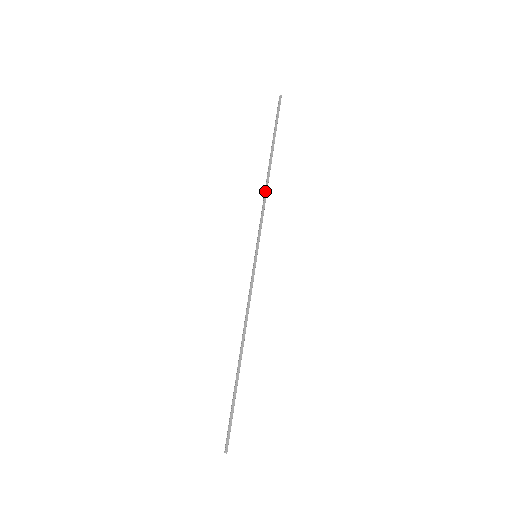
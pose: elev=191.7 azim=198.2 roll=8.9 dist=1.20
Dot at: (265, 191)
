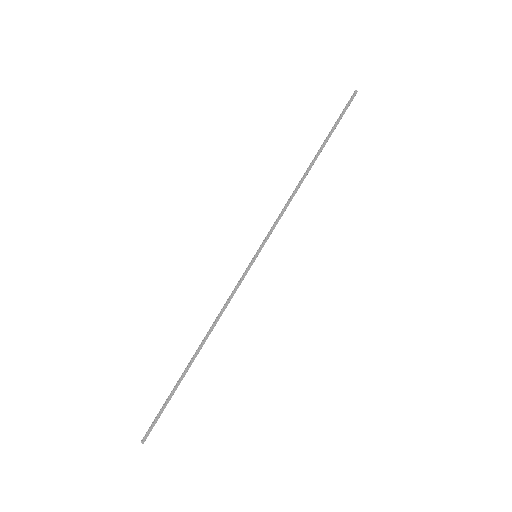
Dot at: (295, 190)
